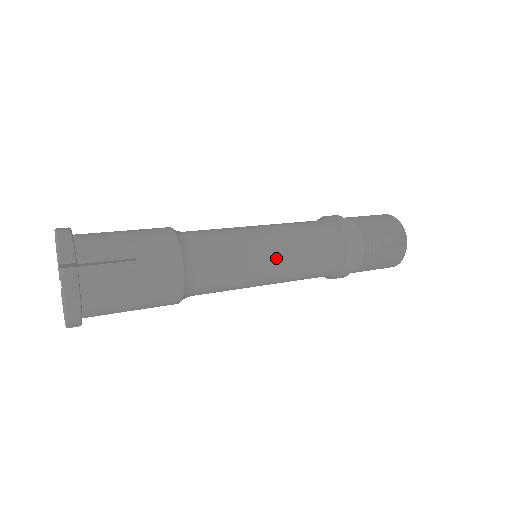
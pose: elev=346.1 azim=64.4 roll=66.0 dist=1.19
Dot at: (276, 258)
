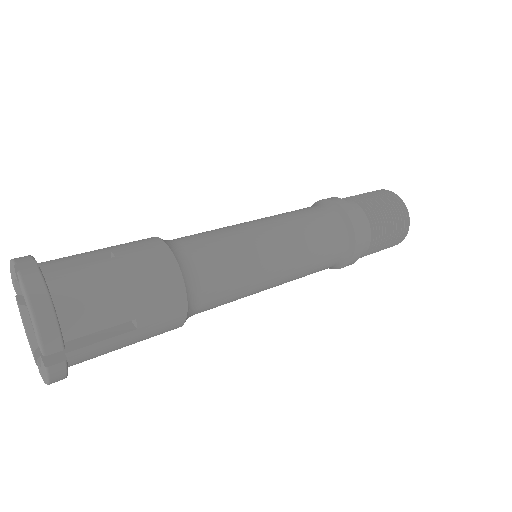
Dot at: (272, 229)
